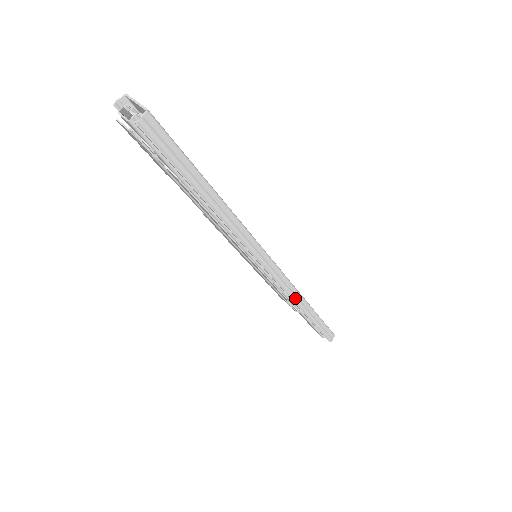
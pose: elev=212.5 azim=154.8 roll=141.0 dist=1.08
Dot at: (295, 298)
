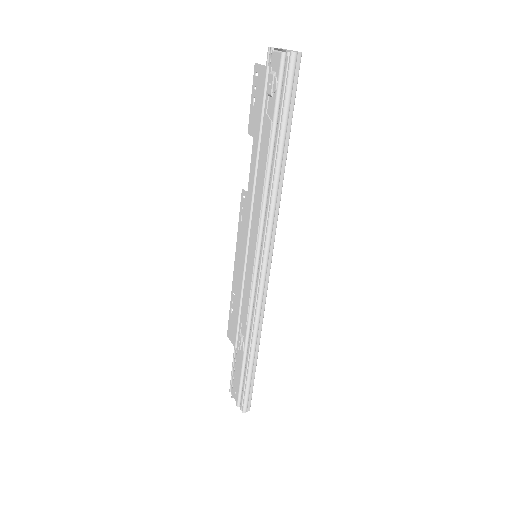
Dot at: (258, 322)
